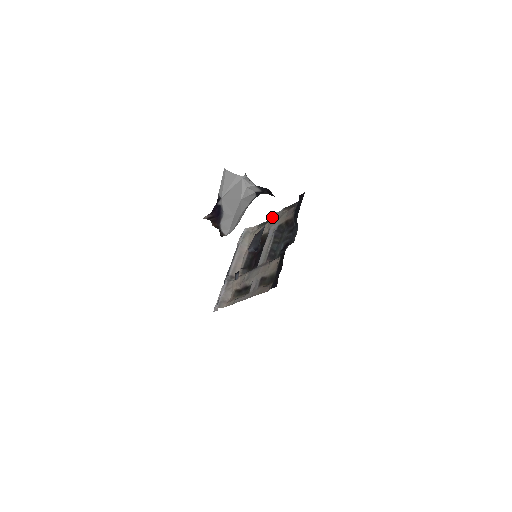
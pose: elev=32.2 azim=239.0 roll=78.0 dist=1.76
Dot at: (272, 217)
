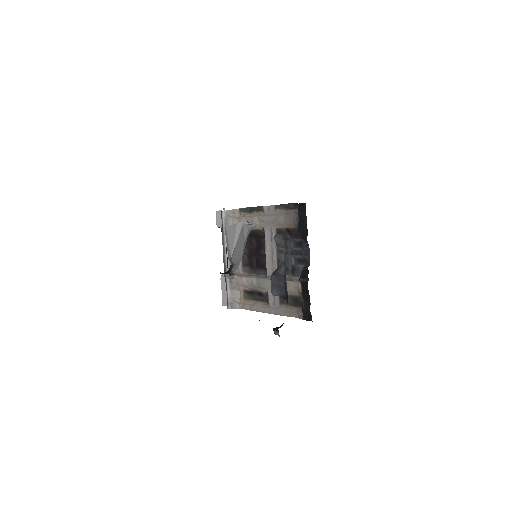
Dot at: (258, 206)
